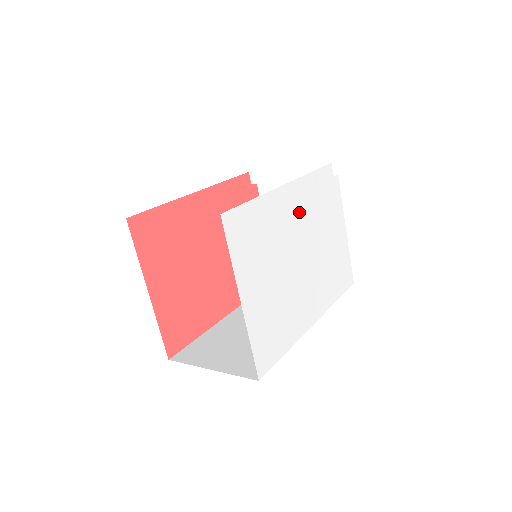
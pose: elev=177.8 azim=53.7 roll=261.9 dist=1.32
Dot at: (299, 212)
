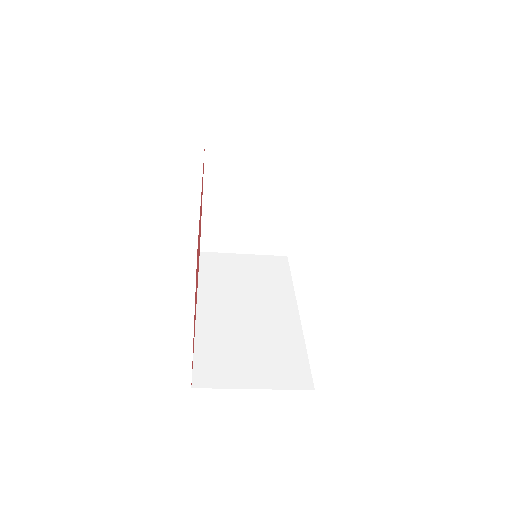
Dot at: occluded
